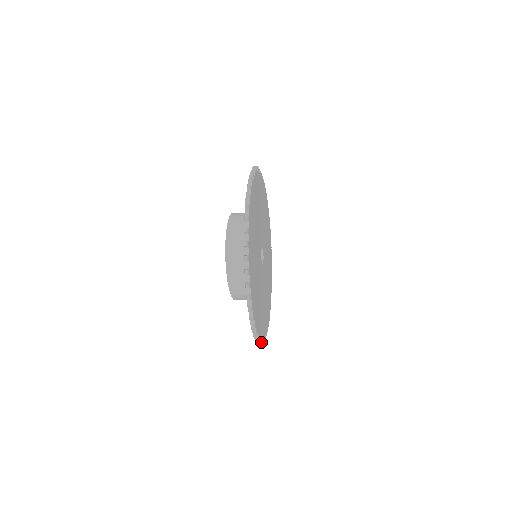
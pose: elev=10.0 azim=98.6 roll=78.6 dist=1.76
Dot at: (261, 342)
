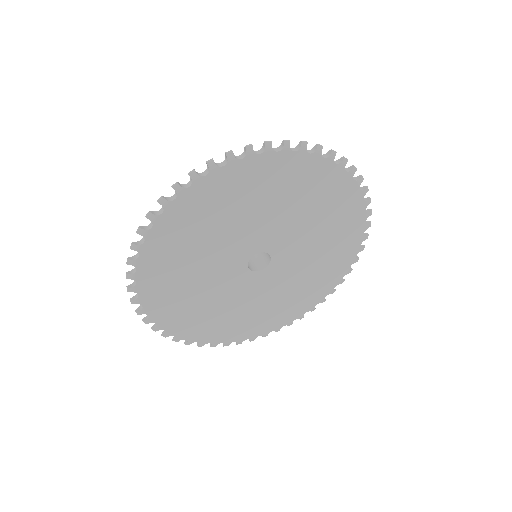
Dot at: (300, 317)
